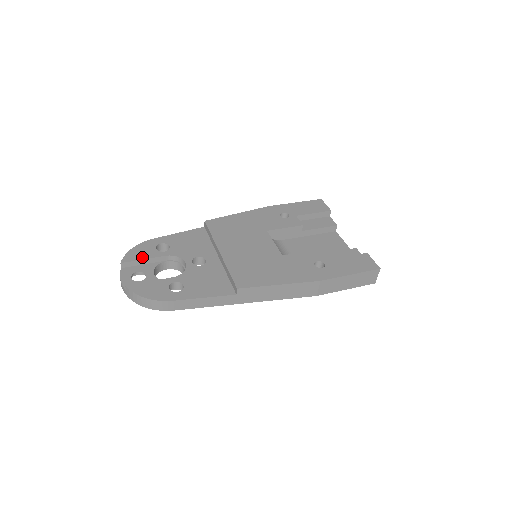
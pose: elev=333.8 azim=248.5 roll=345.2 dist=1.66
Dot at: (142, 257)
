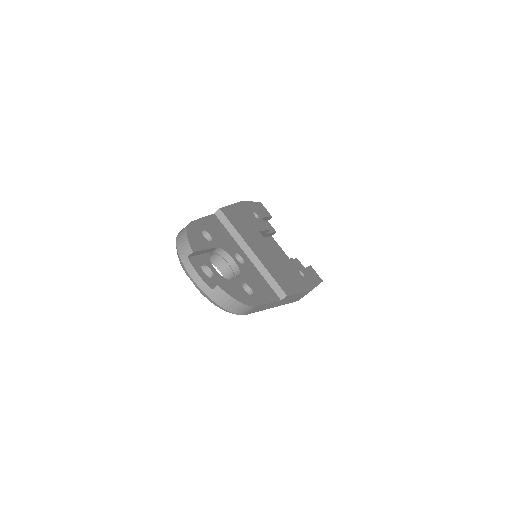
Dot at: (203, 246)
